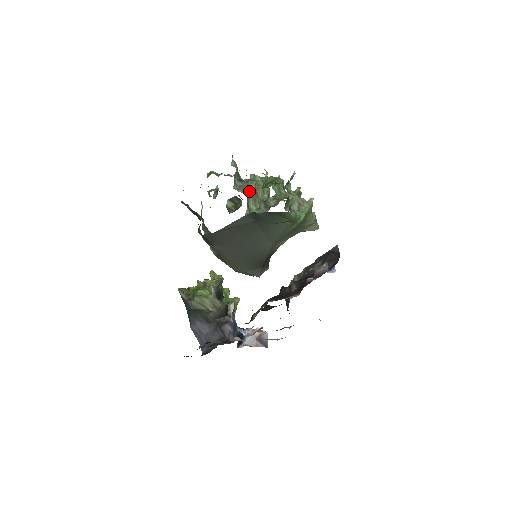
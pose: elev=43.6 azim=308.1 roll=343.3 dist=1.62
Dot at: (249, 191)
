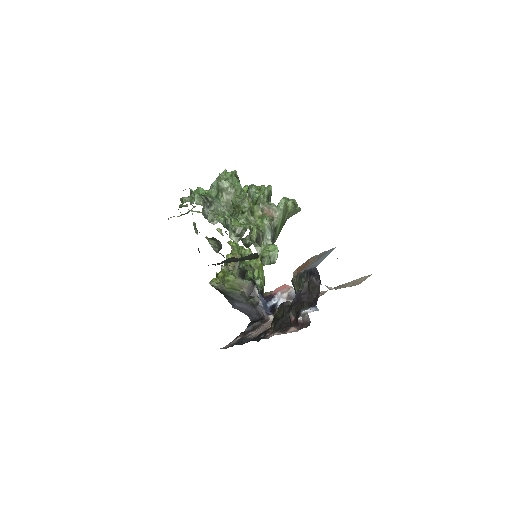
Dot at: (223, 209)
